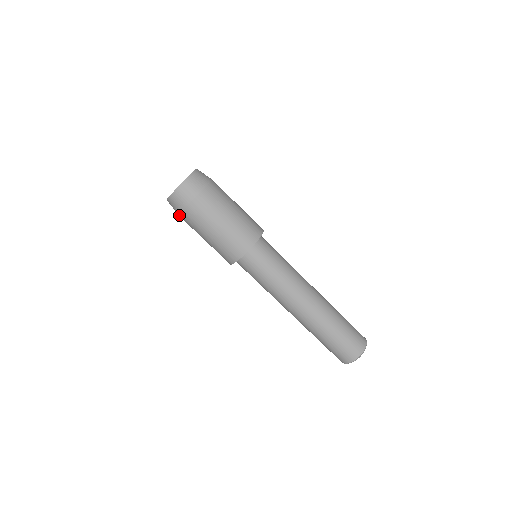
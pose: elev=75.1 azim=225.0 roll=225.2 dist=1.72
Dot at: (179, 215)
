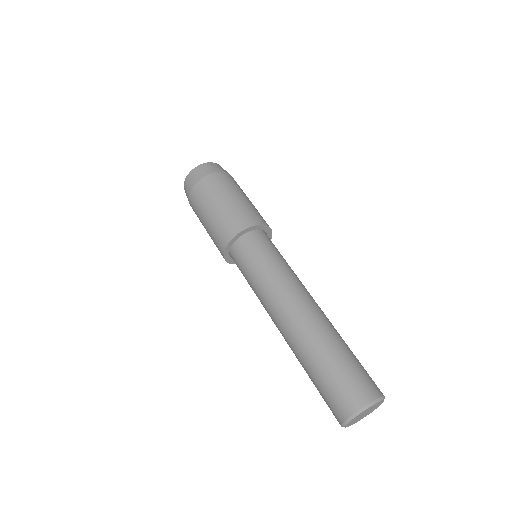
Dot at: (189, 202)
